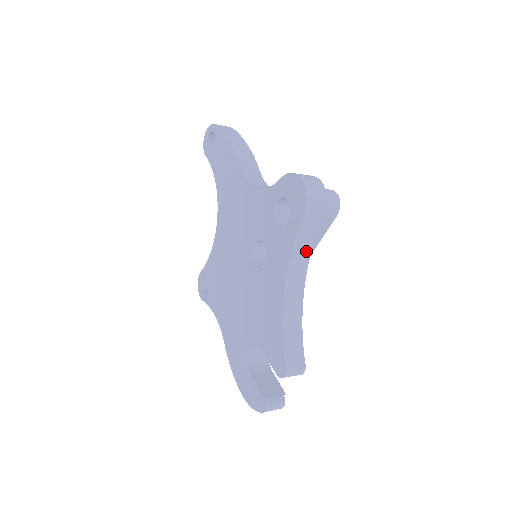
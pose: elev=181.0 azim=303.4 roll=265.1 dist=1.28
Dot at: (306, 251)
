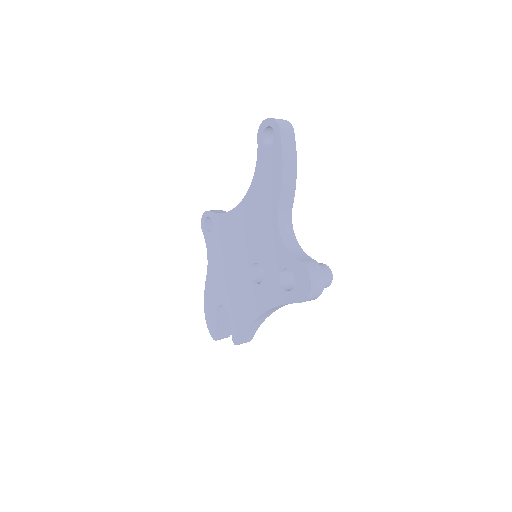
Dot at: occluded
